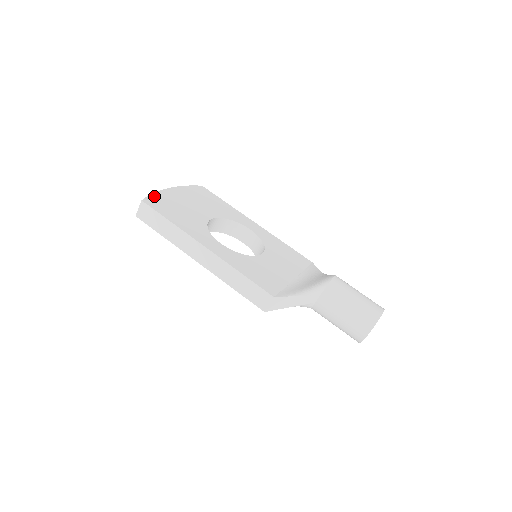
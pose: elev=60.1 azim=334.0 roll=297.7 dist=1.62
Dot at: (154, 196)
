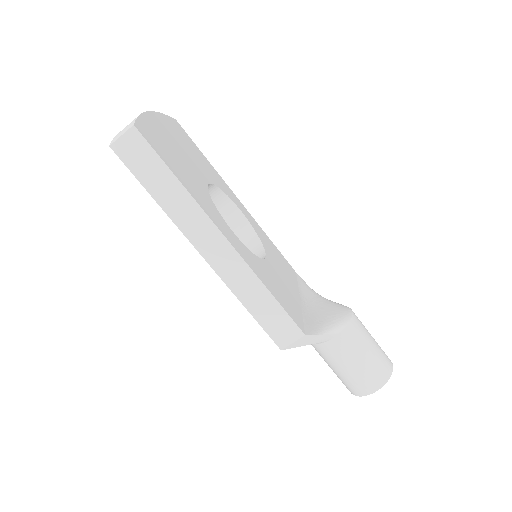
Dot at: (143, 121)
